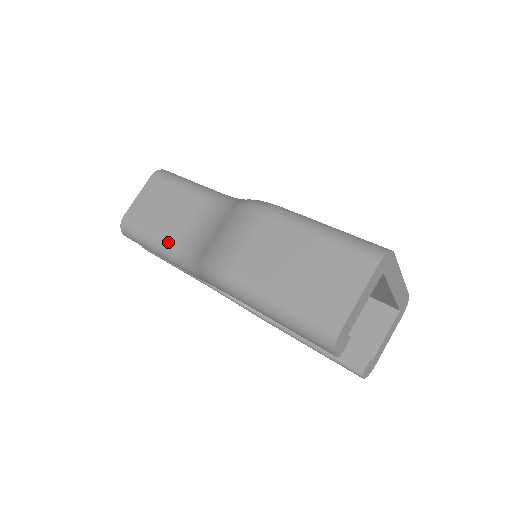
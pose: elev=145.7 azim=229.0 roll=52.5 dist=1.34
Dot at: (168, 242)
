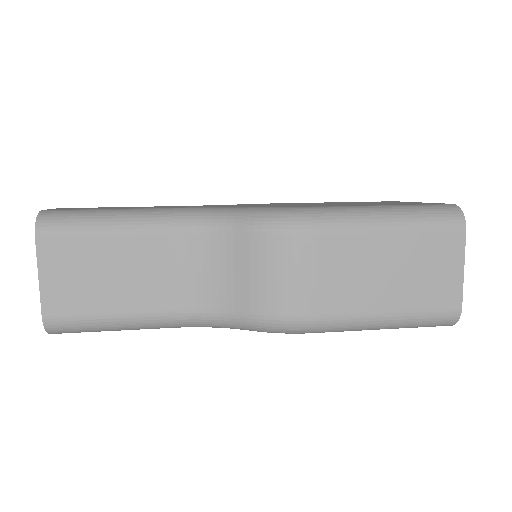
Dot at: (158, 314)
